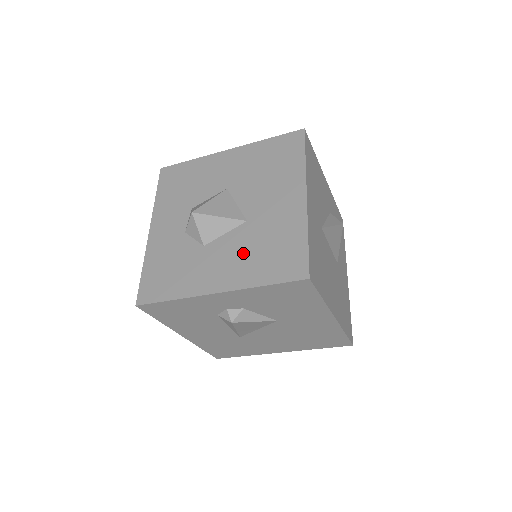
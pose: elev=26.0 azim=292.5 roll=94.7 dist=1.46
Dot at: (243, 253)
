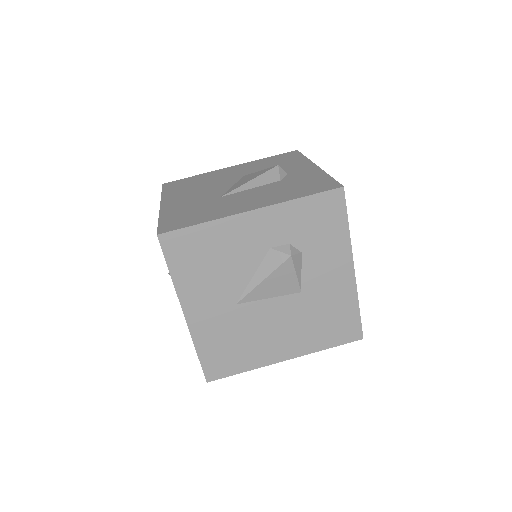
Dot at: occluded
